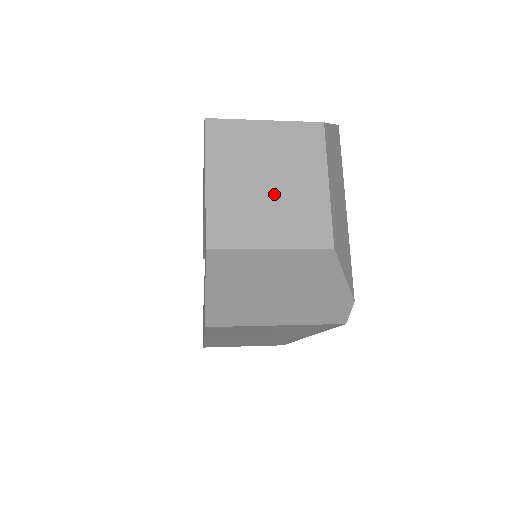
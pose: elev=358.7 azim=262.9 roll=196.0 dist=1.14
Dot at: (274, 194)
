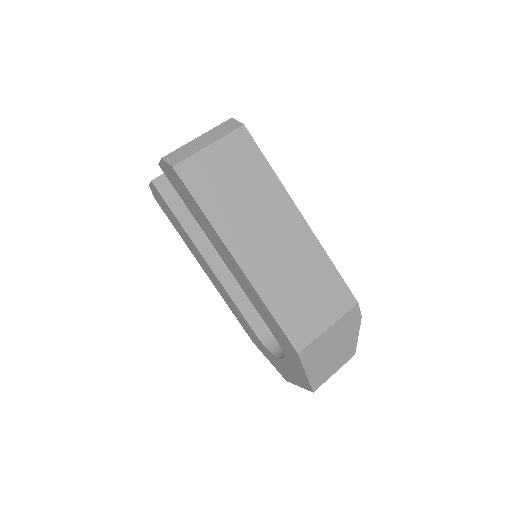
Dot at: occluded
